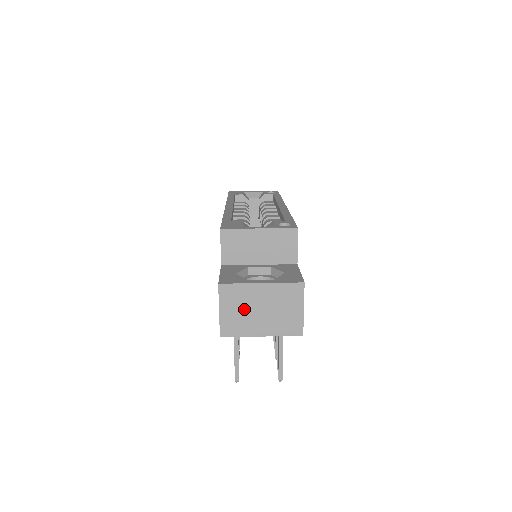
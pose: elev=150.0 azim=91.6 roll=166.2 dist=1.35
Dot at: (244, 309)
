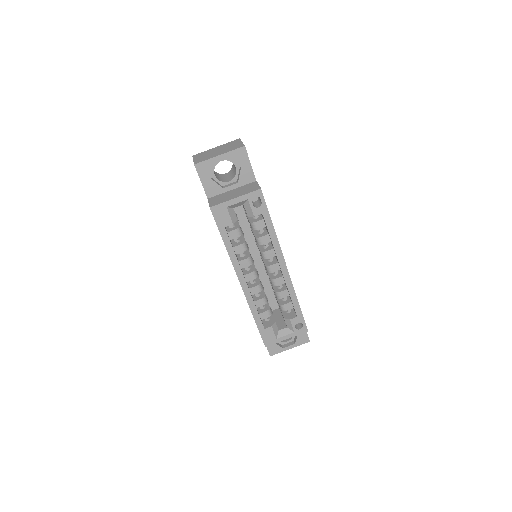
Dot at: occluded
